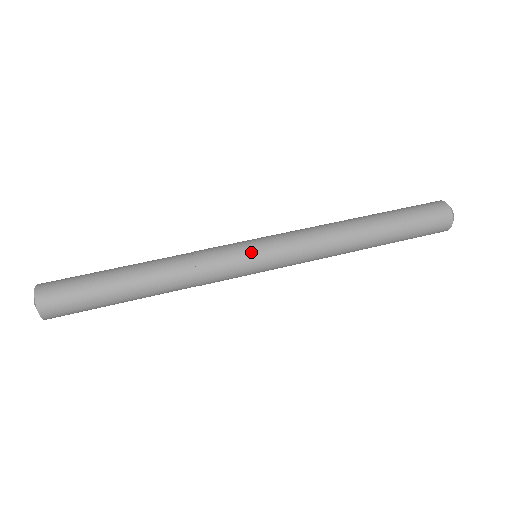
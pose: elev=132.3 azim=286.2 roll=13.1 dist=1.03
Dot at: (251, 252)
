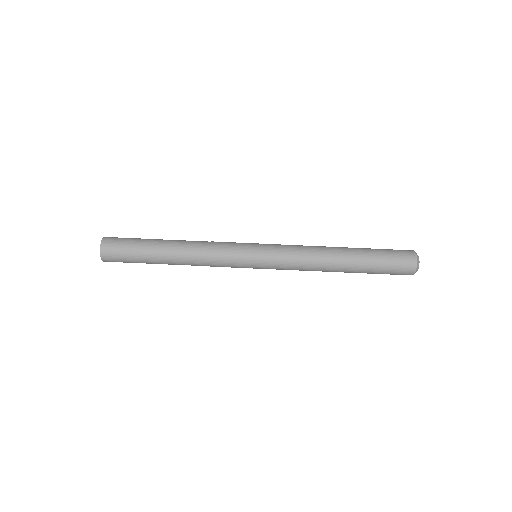
Dot at: occluded
